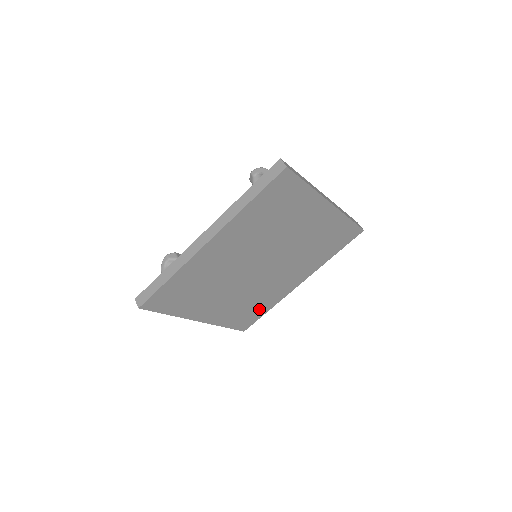
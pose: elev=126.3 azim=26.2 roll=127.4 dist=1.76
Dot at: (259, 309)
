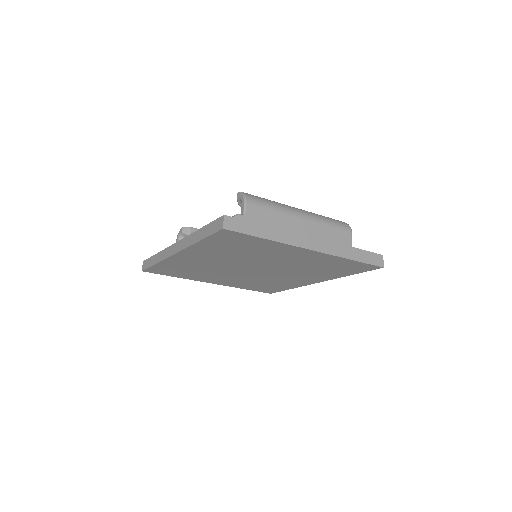
Dot at: (277, 287)
